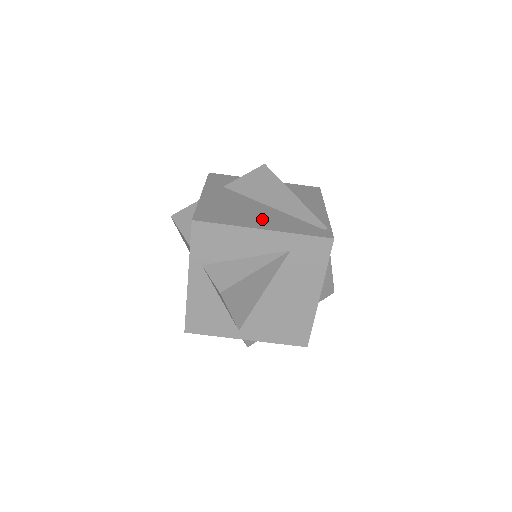
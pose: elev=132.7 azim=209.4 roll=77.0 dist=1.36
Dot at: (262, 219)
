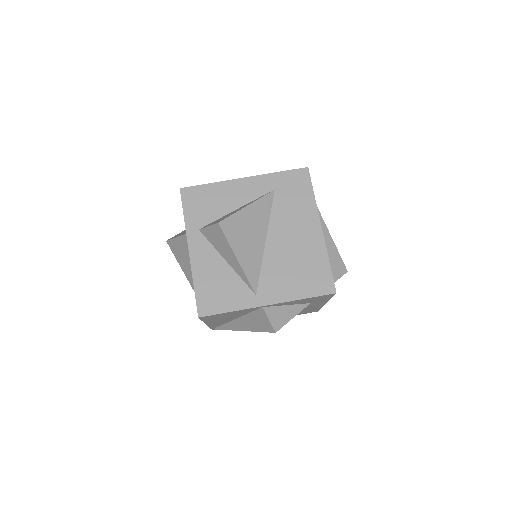
Dot at: occluded
